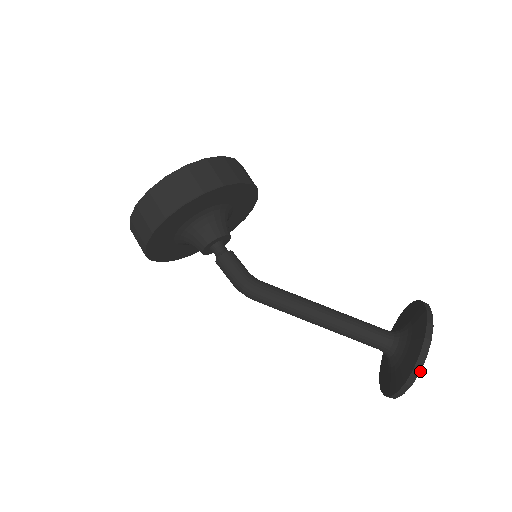
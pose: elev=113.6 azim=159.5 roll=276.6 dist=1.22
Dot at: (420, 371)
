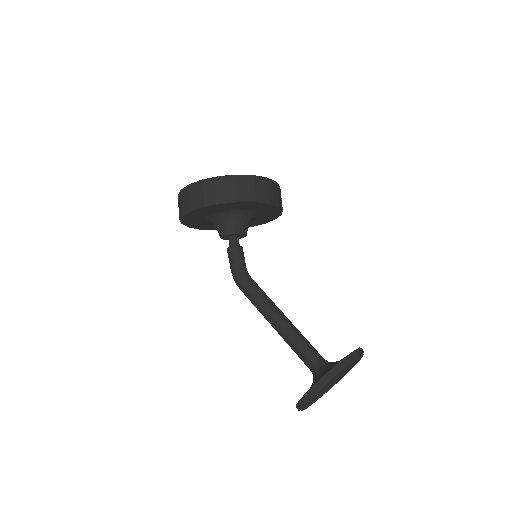
Dot at: (306, 404)
